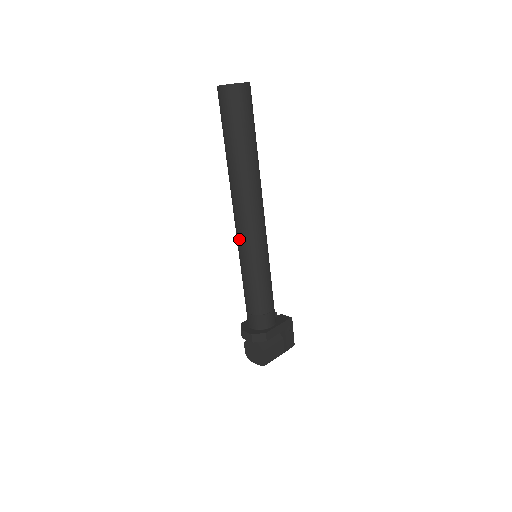
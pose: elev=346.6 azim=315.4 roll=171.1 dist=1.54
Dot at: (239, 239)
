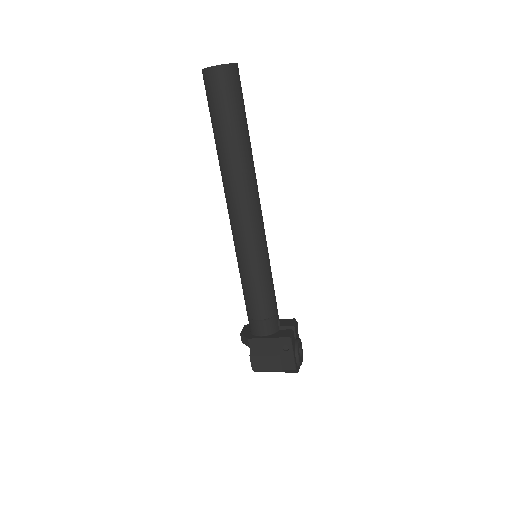
Dot at: occluded
